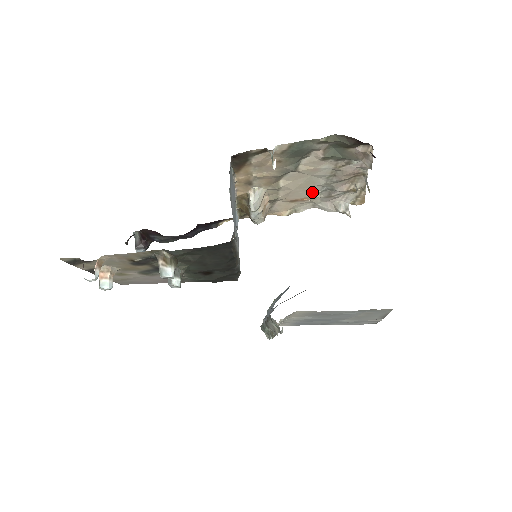
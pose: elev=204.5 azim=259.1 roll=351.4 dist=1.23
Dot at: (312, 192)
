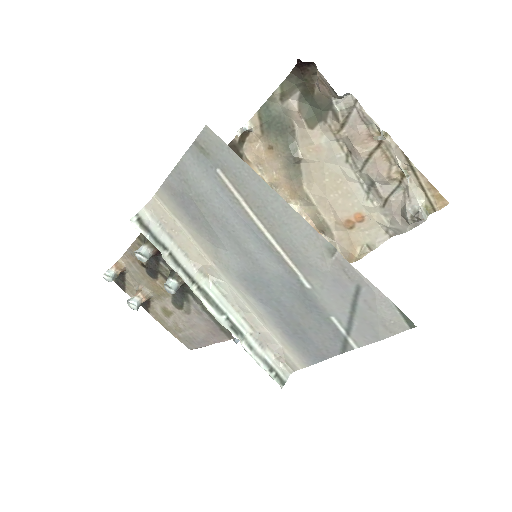
Dot at: (355, 198)
